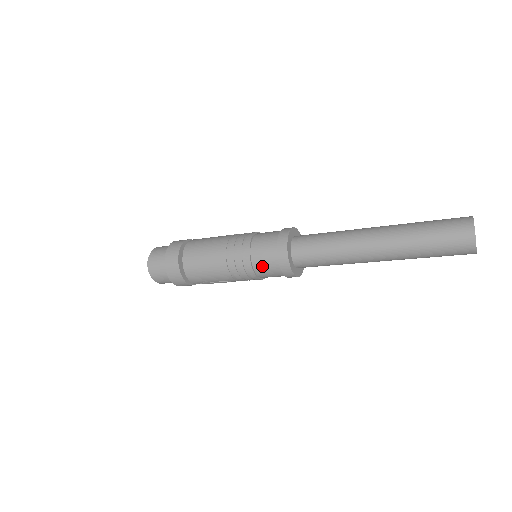
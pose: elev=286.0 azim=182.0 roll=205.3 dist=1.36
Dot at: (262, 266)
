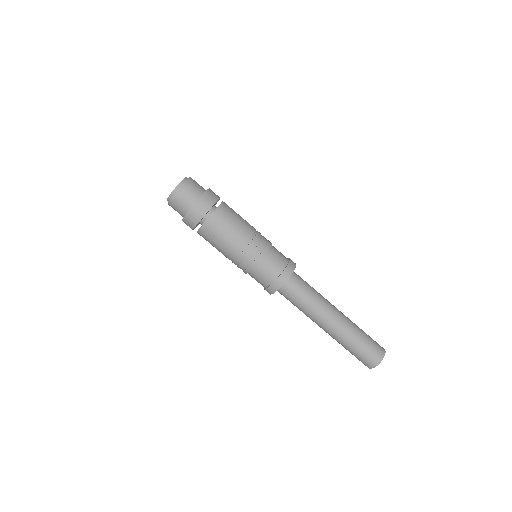
Dot at: (267, 266)
